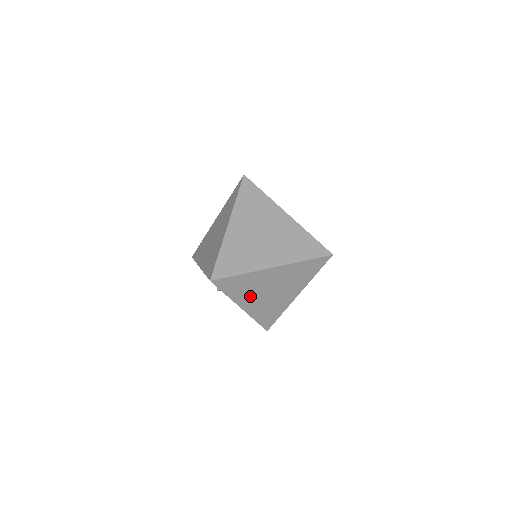
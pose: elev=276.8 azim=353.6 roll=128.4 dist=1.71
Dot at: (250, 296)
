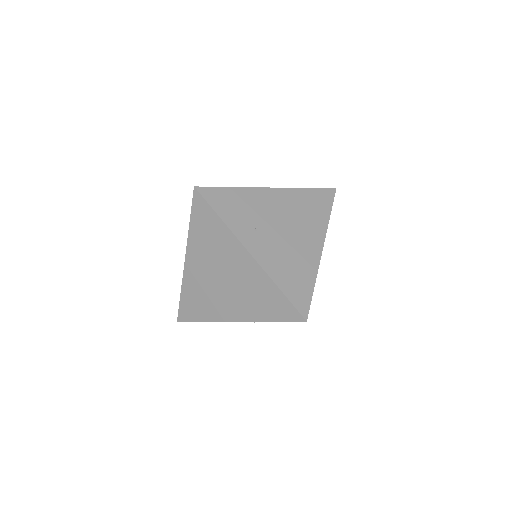
Dot at: occluded
